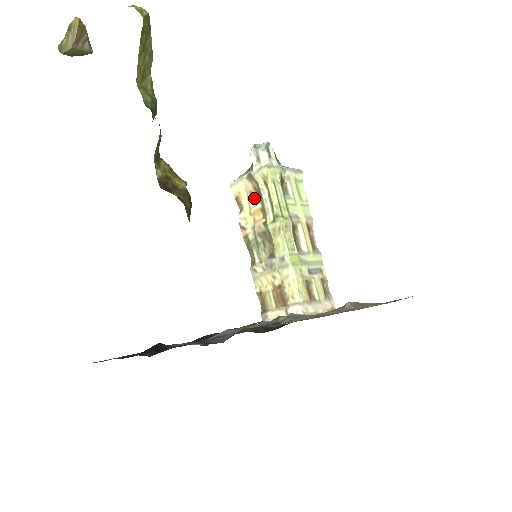
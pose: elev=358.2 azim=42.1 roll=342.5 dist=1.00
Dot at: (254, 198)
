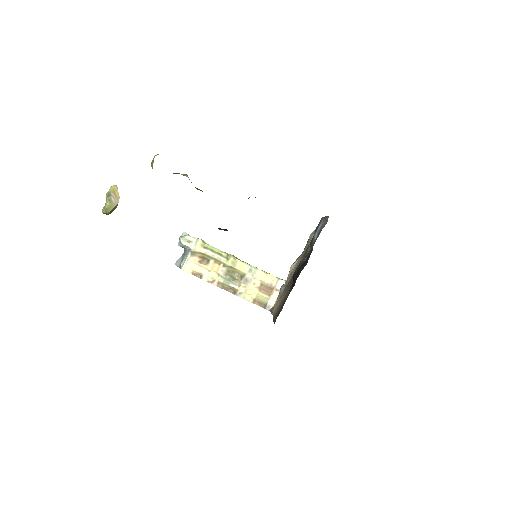
Dot at: (204, 263)
